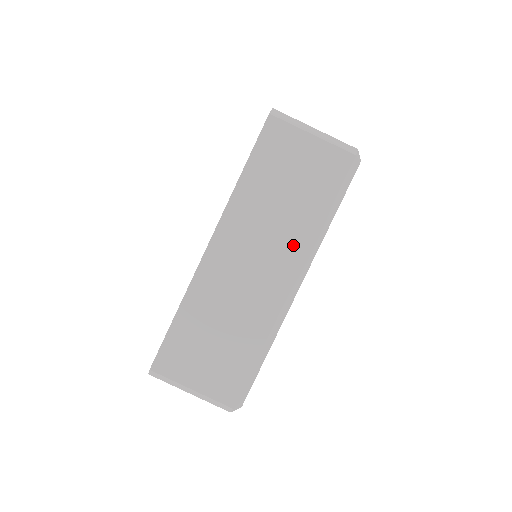
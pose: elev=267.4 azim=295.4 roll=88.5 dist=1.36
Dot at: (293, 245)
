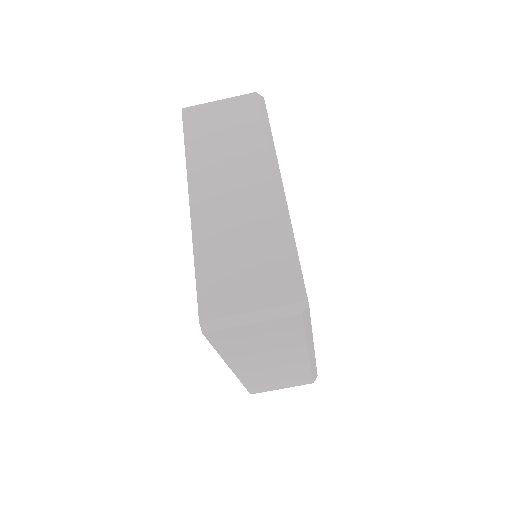
Dot at: (292, 351)
